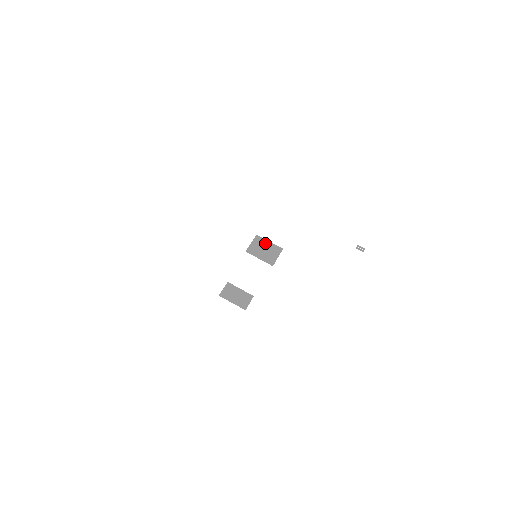
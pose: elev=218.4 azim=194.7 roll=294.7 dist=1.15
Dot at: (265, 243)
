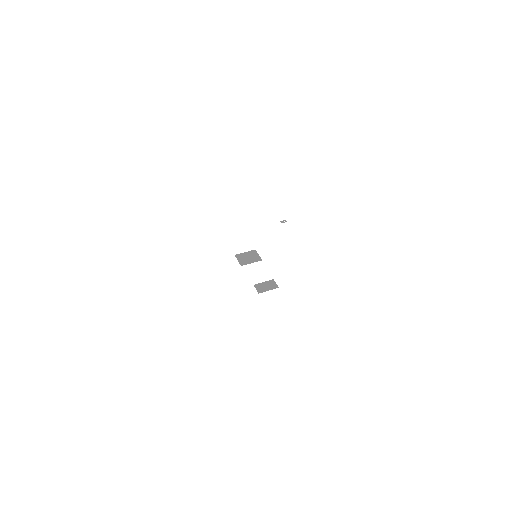
Dot at: (244, 255)
